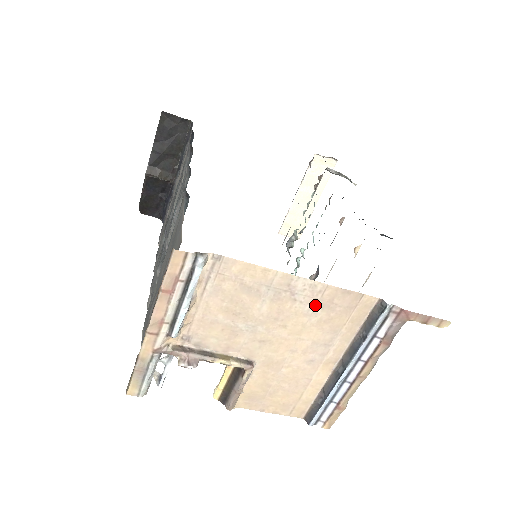
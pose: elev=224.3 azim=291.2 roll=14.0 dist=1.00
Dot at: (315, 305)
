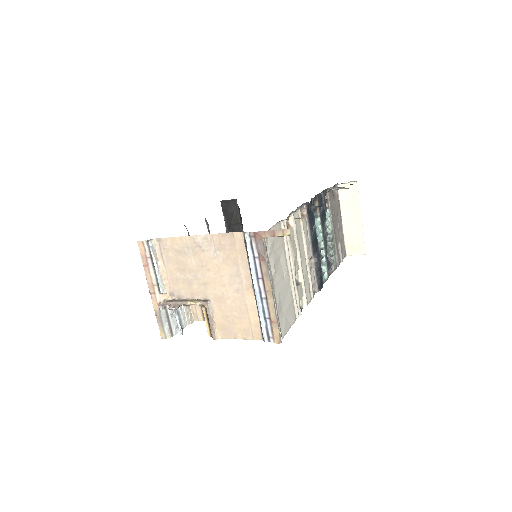
Dot at: (215, 250)
